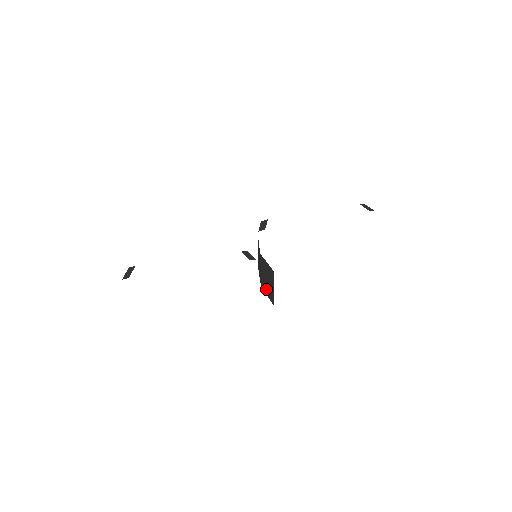
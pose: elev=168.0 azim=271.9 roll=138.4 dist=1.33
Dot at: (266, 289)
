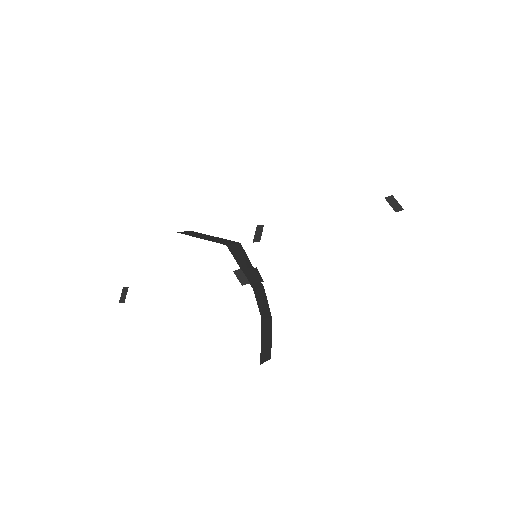
Dot at: occluded
